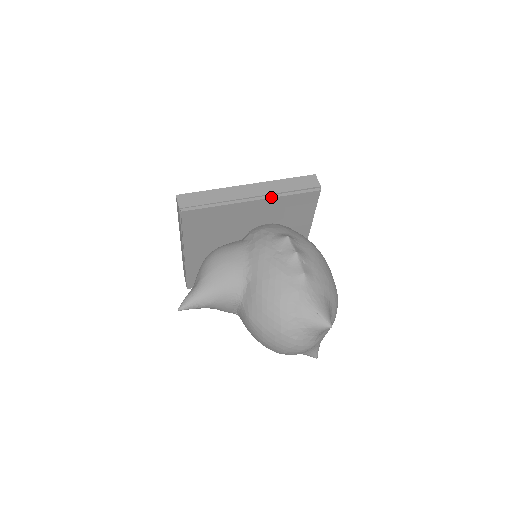
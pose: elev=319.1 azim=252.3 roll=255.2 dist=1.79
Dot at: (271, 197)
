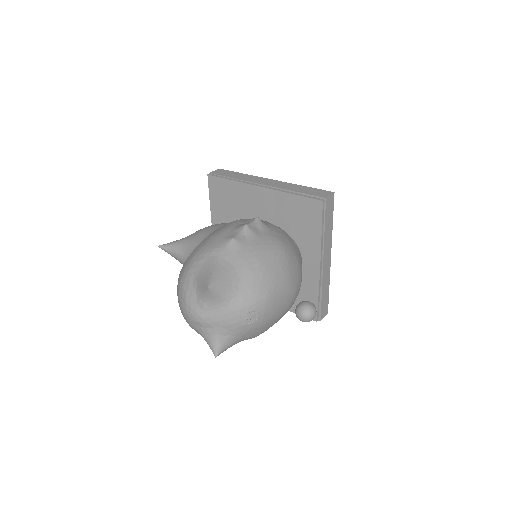
Dot at: (276, 189)
